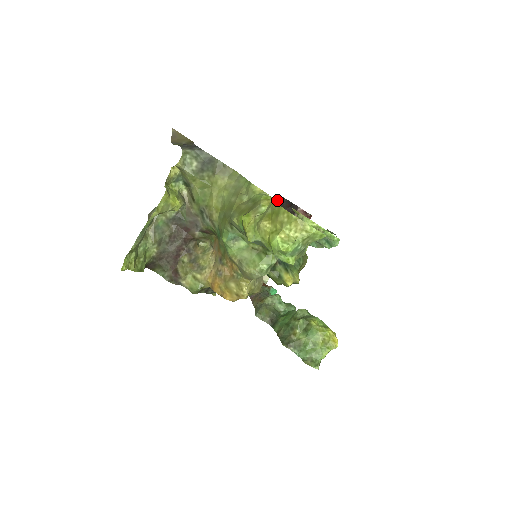
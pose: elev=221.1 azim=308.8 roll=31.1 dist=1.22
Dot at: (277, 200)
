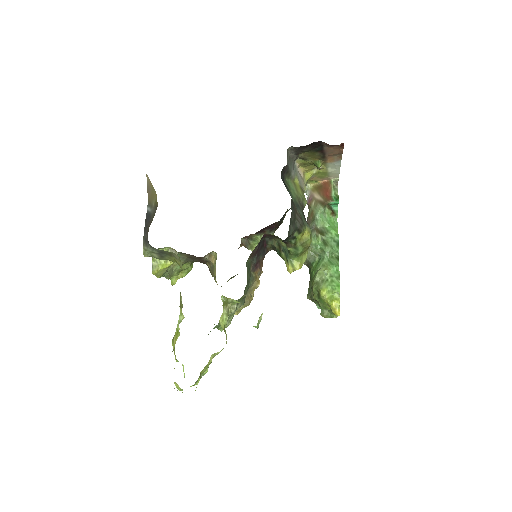
Dot at: (290, 150)
